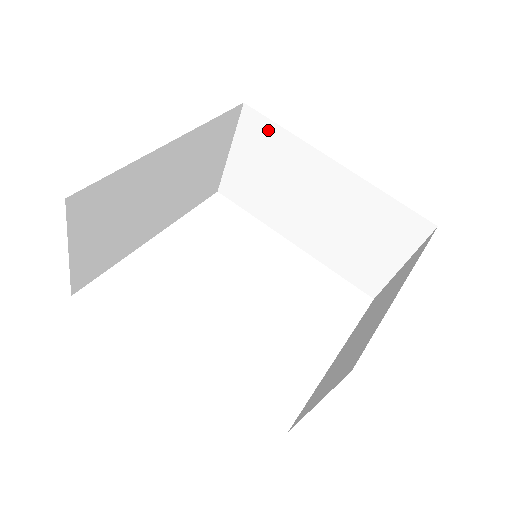
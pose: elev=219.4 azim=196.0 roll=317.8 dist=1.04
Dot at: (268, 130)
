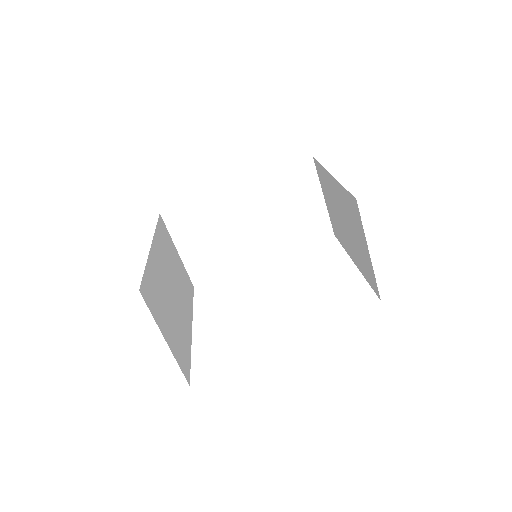
Dot at: (187, 212)
